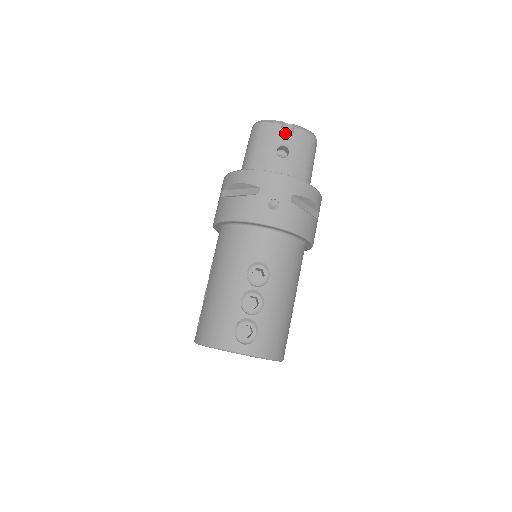
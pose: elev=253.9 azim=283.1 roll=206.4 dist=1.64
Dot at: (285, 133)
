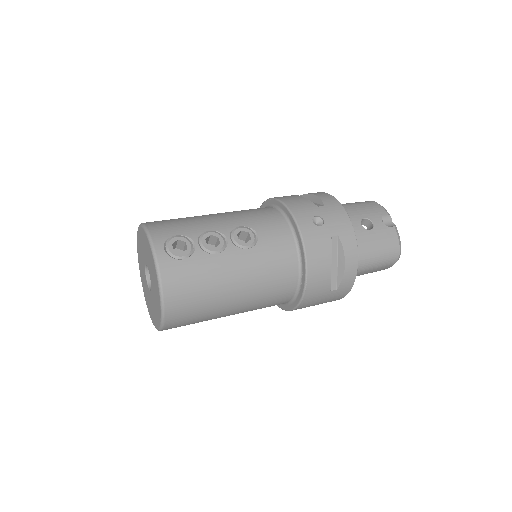
Dot at: (383, 222)
